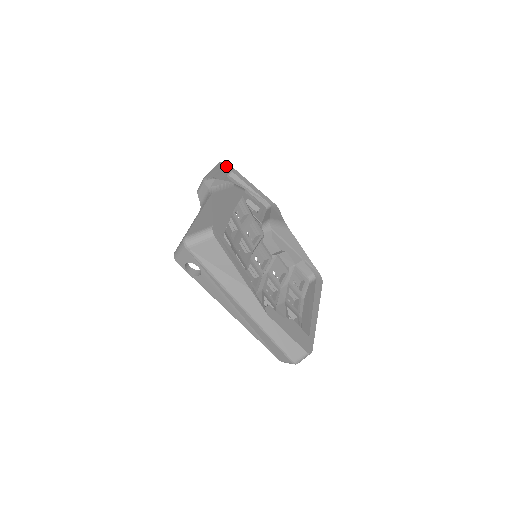
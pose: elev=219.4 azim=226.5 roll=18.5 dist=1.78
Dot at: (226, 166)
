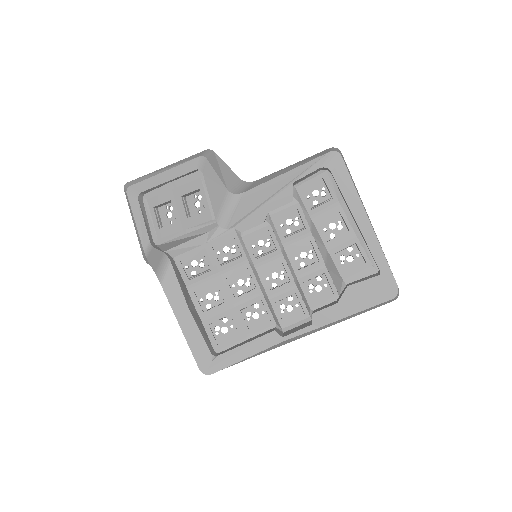
Dot at: (131, 198)
